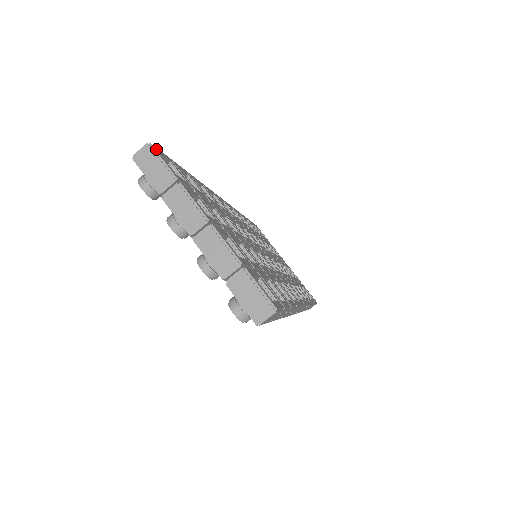
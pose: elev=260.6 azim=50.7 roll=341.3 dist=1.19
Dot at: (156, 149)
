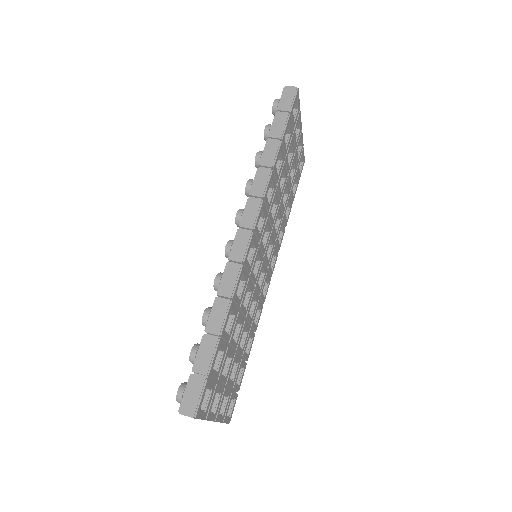
Dot at: (304, 162)
